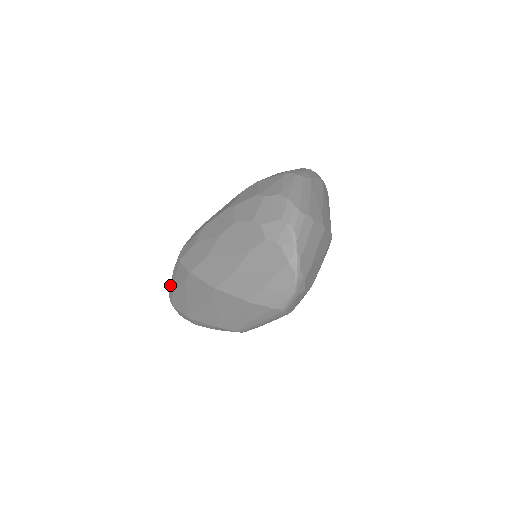
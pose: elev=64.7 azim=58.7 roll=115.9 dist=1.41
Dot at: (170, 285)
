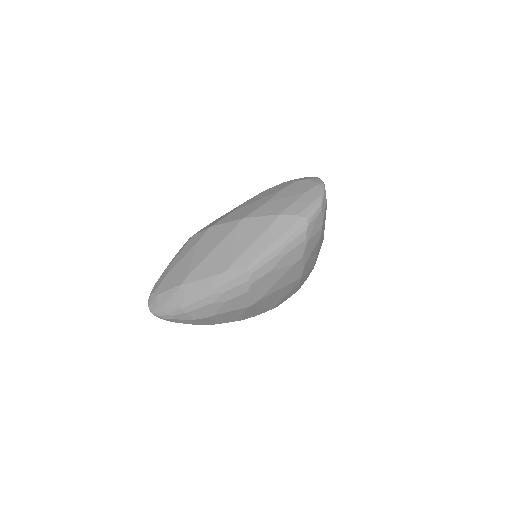
Dot at: (159, 278)
